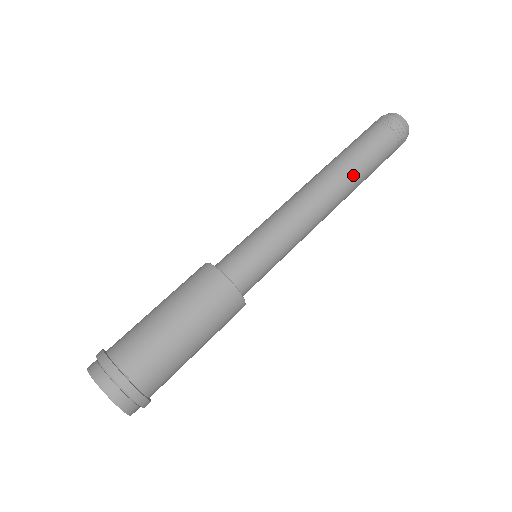
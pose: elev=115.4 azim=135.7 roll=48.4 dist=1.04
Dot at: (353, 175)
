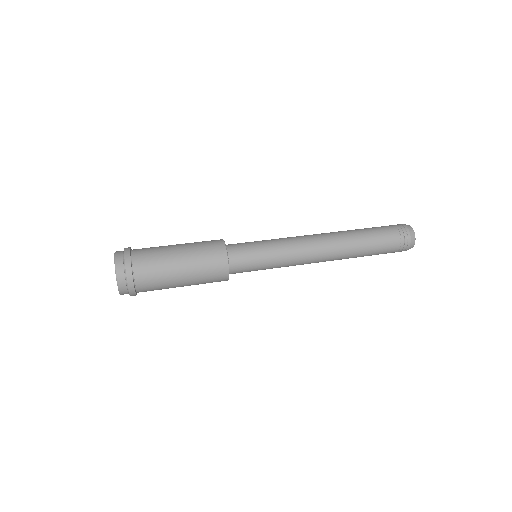
Dot at: (348, 233)
